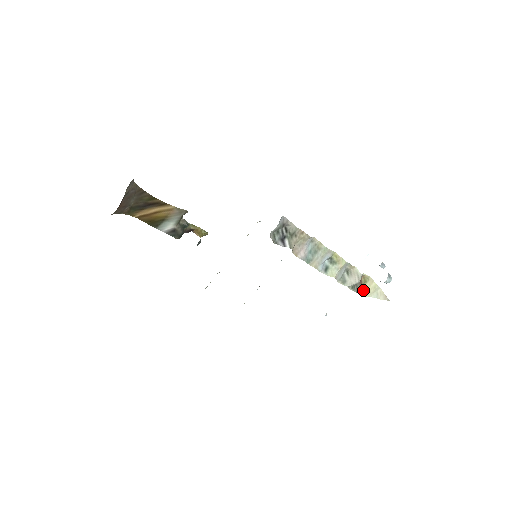
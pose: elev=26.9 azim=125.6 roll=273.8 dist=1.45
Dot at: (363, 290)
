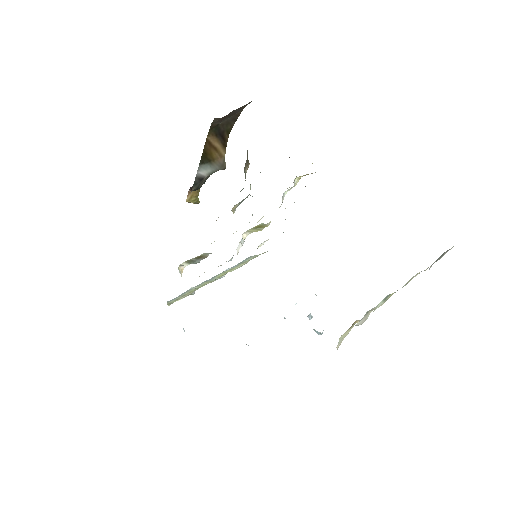
Dot at: (344, 333)
